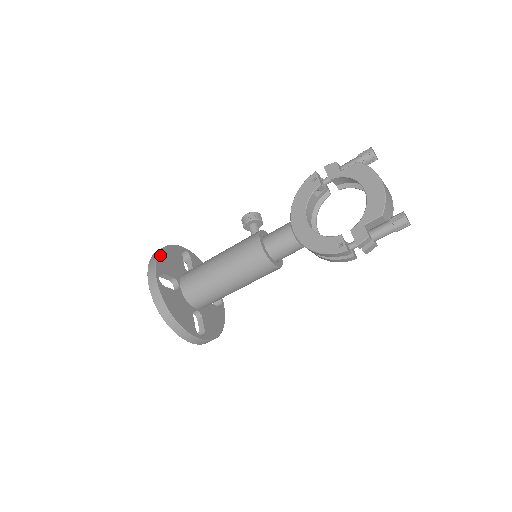
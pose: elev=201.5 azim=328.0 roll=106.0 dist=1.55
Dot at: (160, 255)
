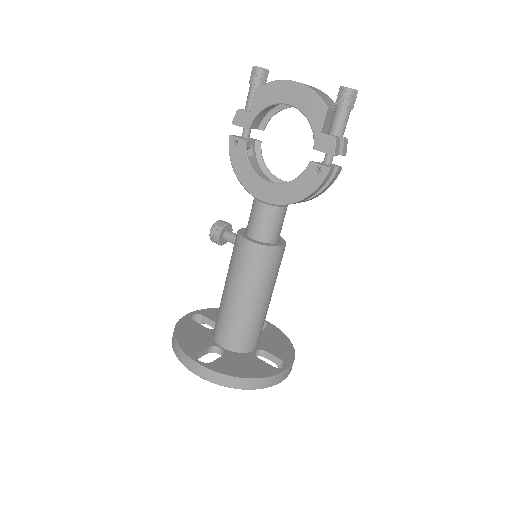
Dot at: (179, 341)
